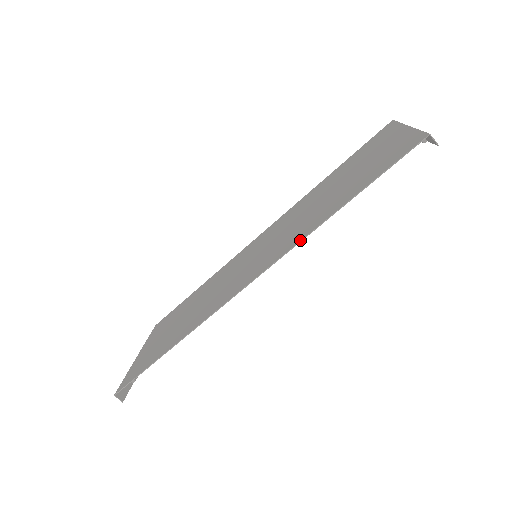
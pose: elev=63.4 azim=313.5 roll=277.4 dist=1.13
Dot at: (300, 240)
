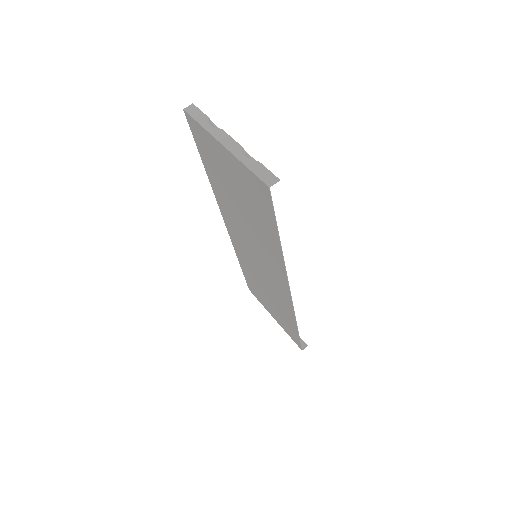
Dot at: (284, 267)
